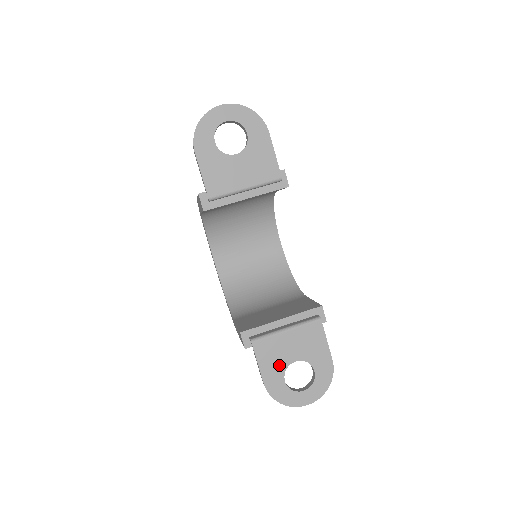
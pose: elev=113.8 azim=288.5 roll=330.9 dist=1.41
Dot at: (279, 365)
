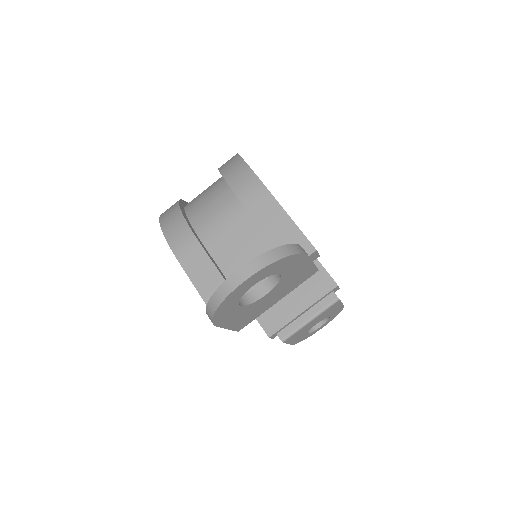
Dot at: (303, 333)
